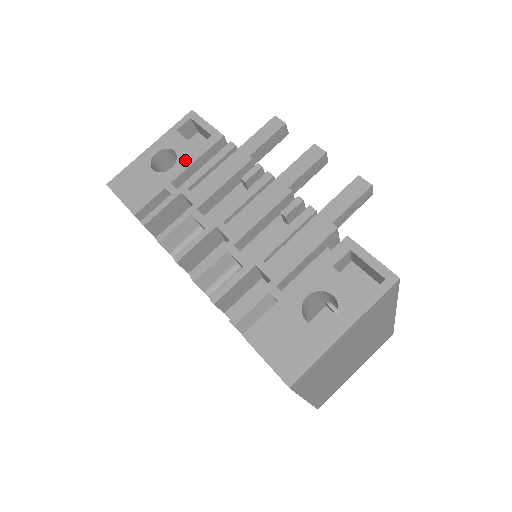
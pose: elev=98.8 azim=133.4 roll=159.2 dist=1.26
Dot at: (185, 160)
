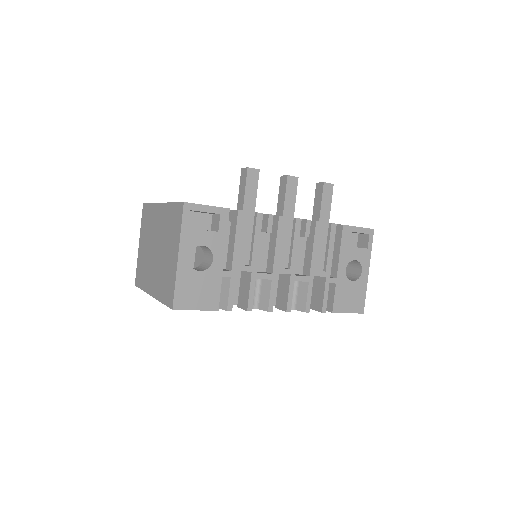
Dot at: (218, 247)
